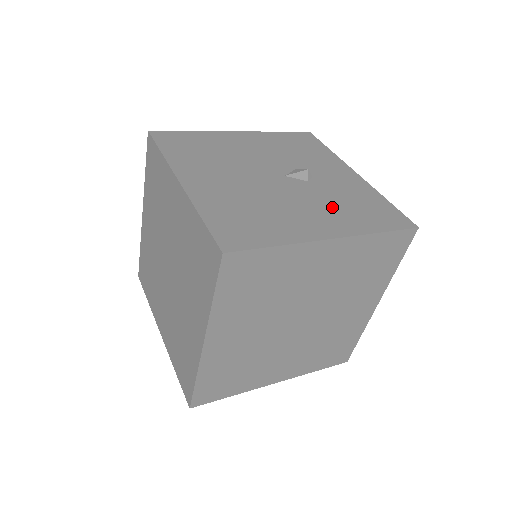
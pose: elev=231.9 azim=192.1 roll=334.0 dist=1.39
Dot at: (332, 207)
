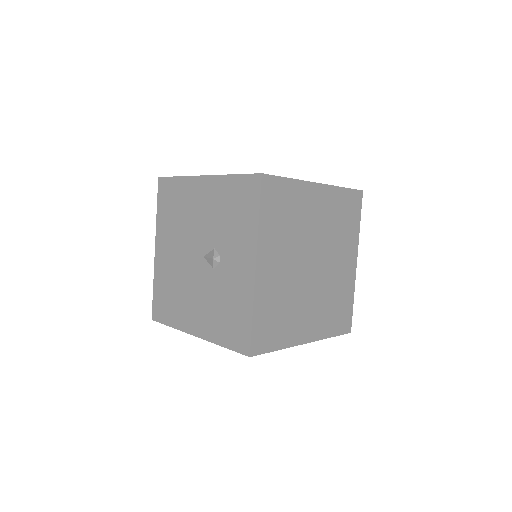
Dot at: (210, 306)
